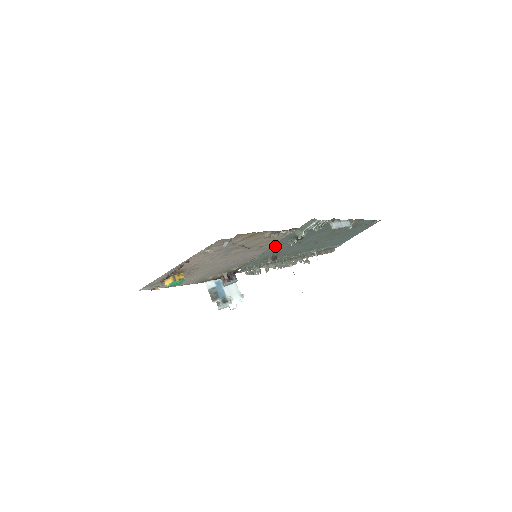
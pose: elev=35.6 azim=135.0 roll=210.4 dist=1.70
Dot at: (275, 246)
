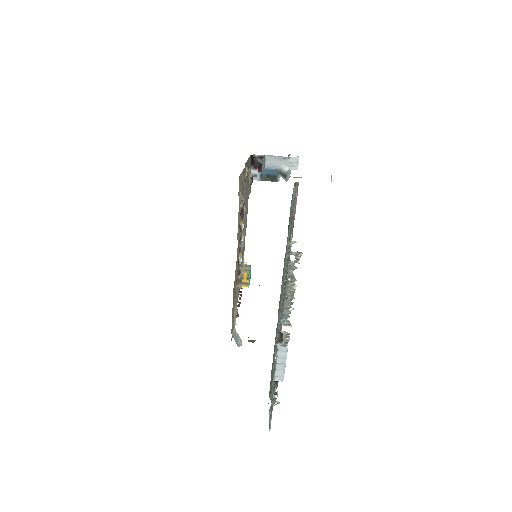
Dot at: occluded
